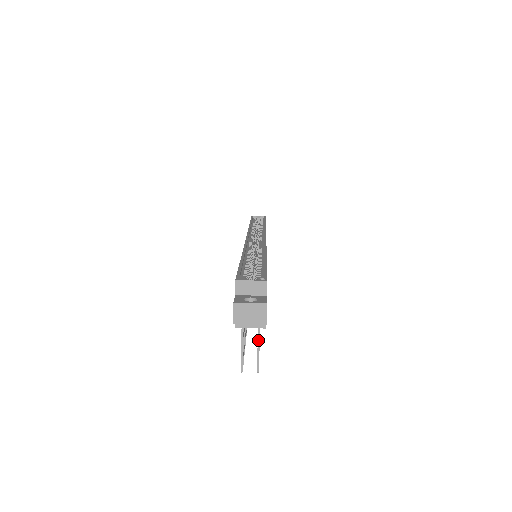
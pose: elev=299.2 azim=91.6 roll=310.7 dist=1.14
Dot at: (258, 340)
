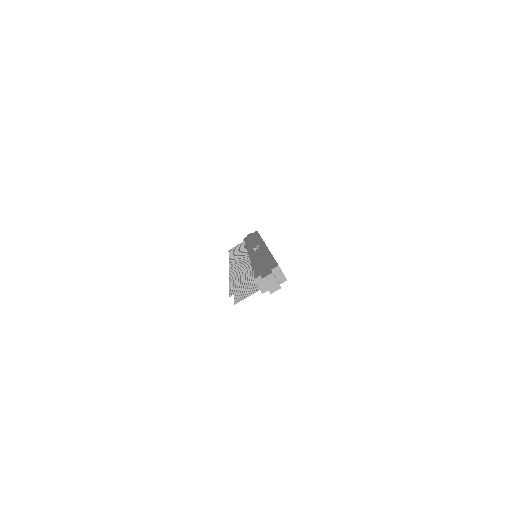
Dot at: occluded
